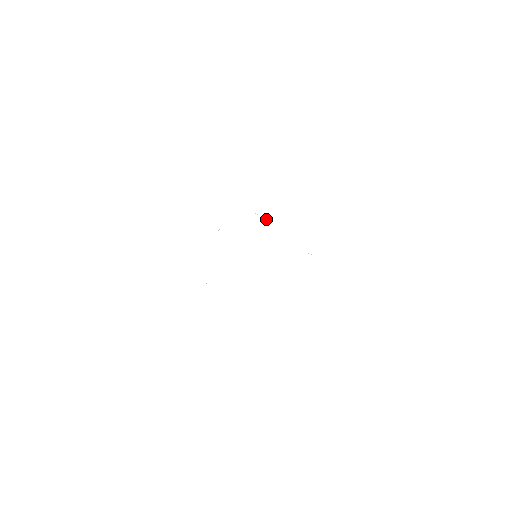
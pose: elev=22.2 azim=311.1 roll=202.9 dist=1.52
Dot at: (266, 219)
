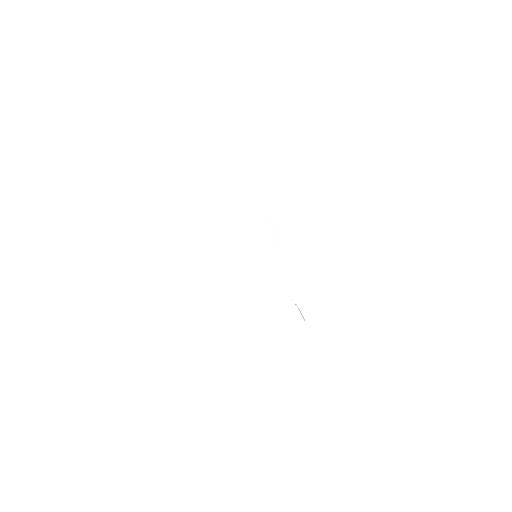
Dot at: occluded
